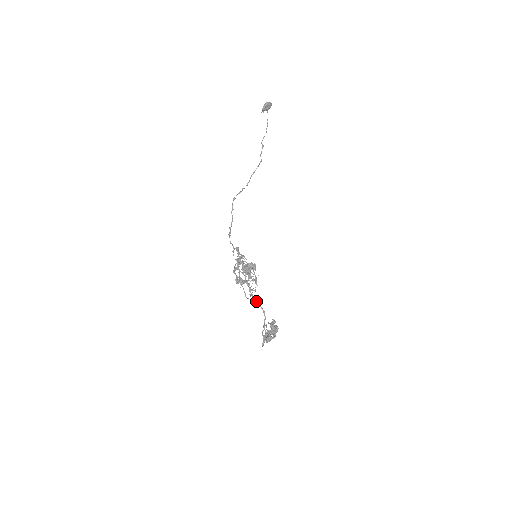
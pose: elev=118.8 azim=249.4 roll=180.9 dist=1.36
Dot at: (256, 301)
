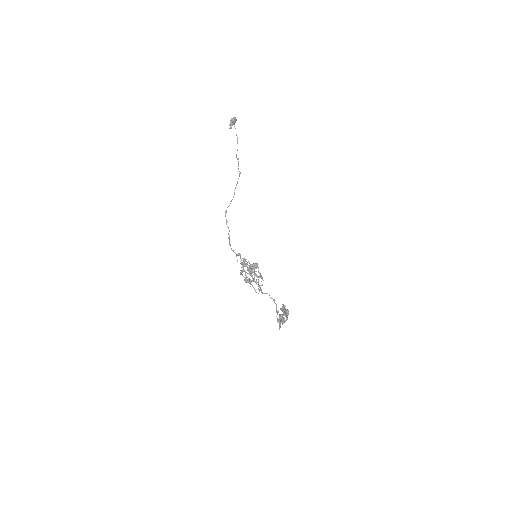
Dot at: (265, 293)
